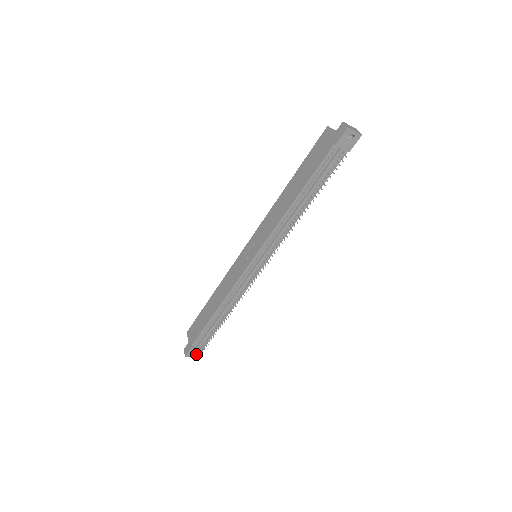
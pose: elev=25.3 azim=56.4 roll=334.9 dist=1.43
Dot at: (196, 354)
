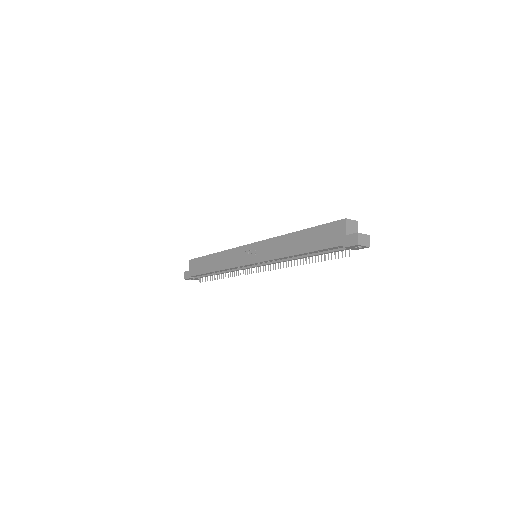
Dot at: (193, 279)
